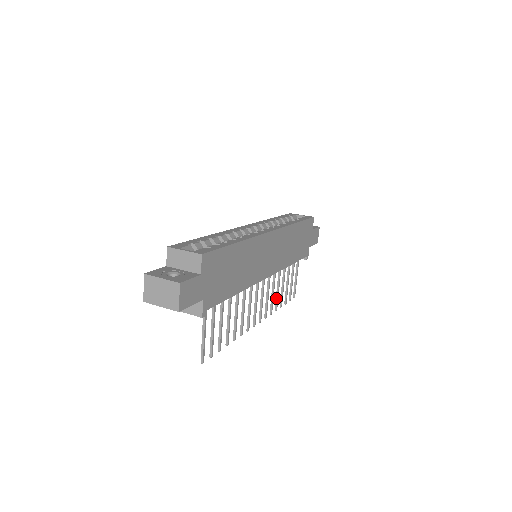
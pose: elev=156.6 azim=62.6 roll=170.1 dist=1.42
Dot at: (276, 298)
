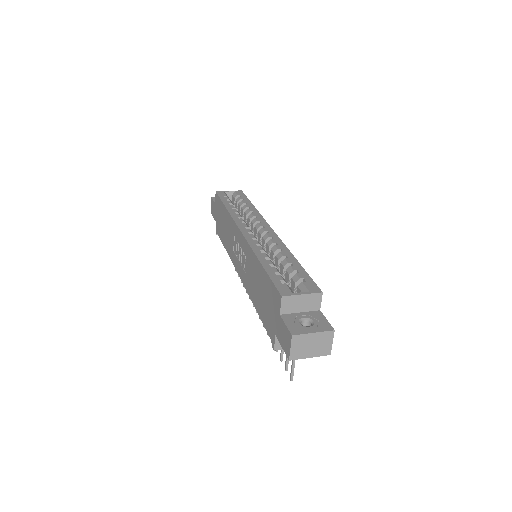
Dot at: occluded
